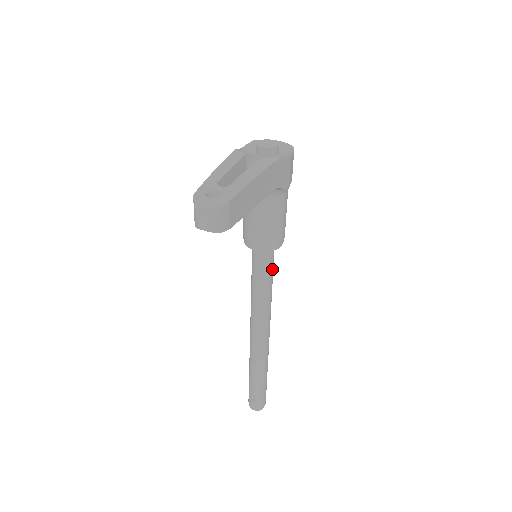
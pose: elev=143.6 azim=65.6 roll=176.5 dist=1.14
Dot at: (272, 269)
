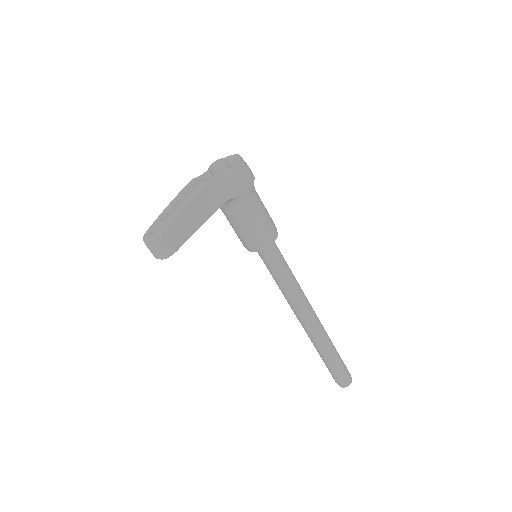
Dot at: (281, 262)
